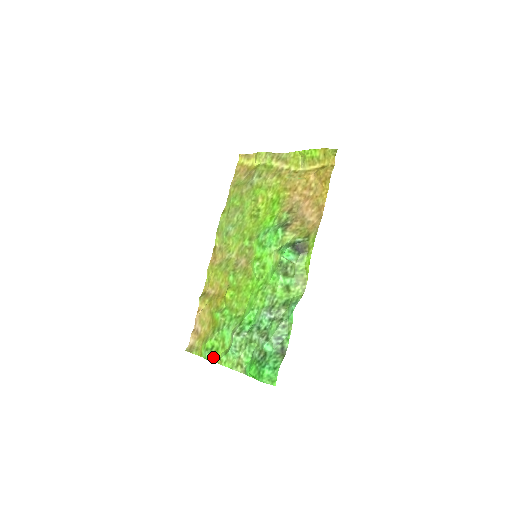
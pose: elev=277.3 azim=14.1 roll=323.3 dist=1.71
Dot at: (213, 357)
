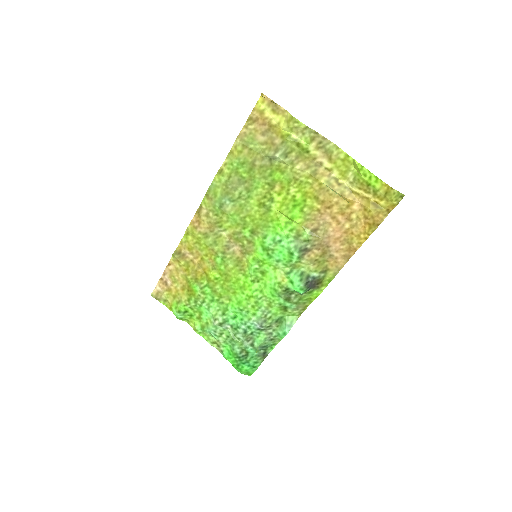
Dot at: (185, 319)
